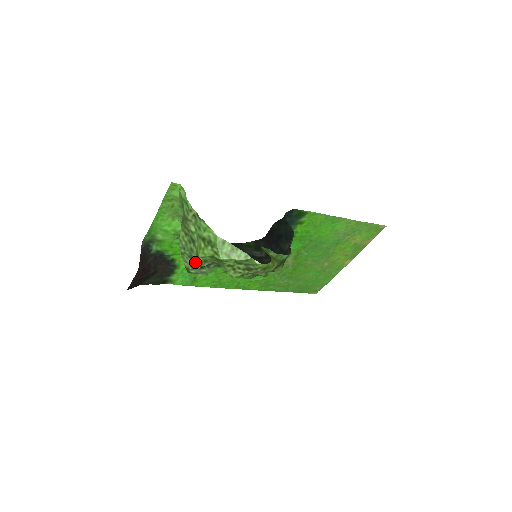
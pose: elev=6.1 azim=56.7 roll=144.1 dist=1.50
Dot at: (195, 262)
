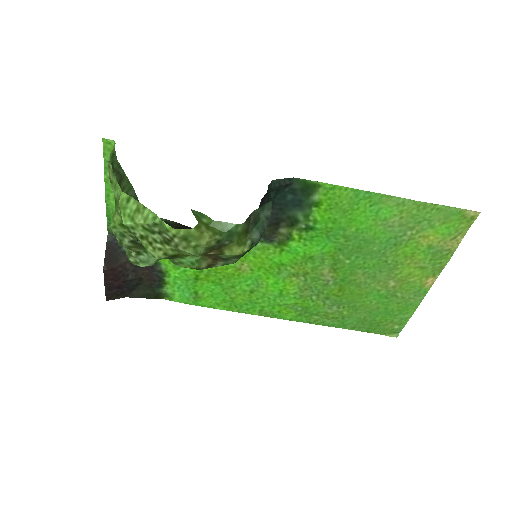
Dot at: occluded
